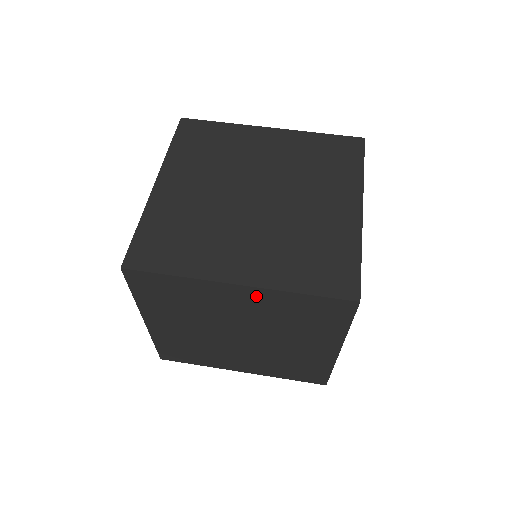
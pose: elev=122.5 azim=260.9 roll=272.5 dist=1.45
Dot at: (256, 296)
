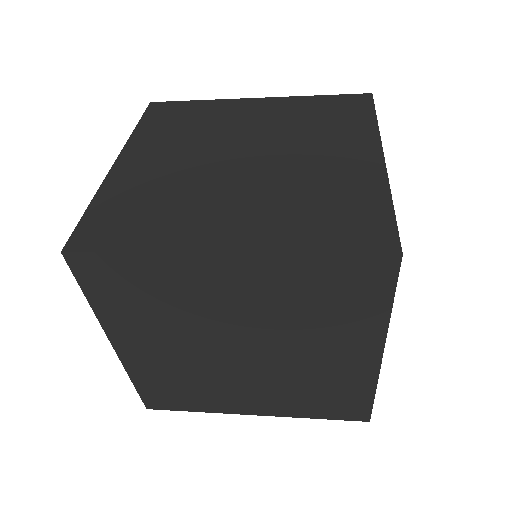
Dot at: (273, 105)
